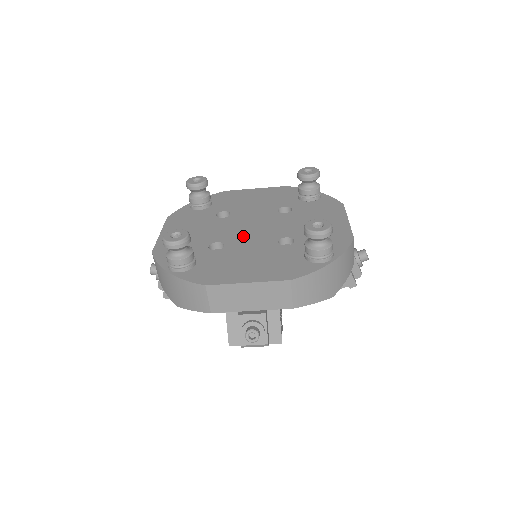
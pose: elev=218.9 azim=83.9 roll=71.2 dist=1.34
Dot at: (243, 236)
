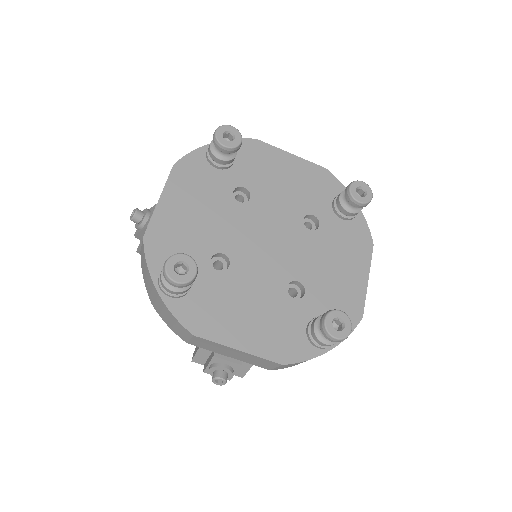
Dot at: (254, 256)
